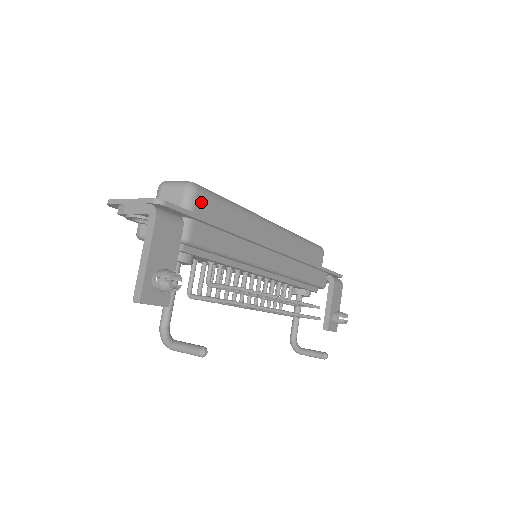
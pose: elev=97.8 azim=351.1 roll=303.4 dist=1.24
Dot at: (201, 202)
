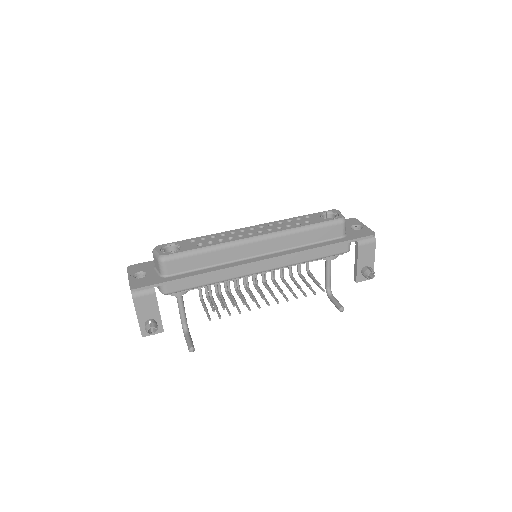
Dot at: (172, 266)
